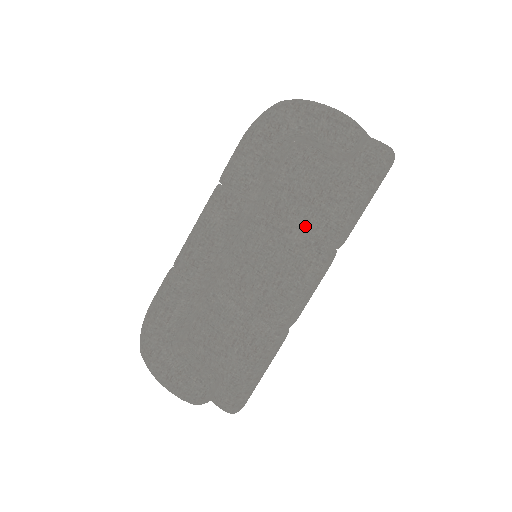
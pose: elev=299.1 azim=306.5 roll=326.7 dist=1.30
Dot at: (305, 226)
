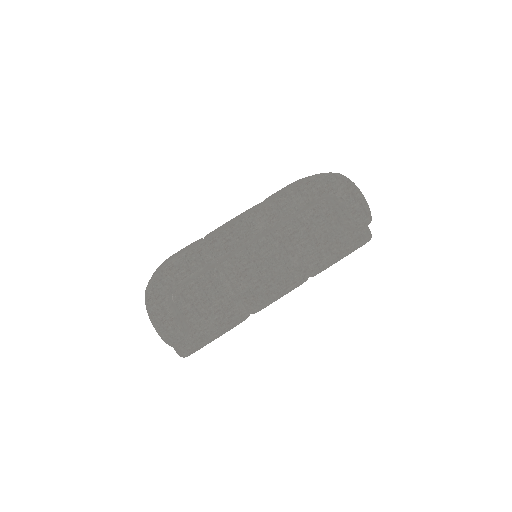
Dot at: (304, 257)
